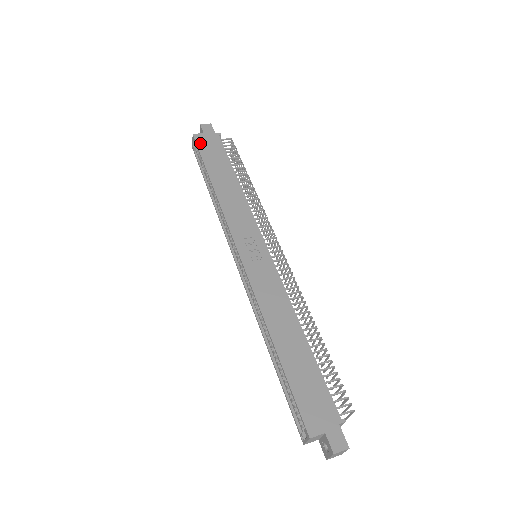
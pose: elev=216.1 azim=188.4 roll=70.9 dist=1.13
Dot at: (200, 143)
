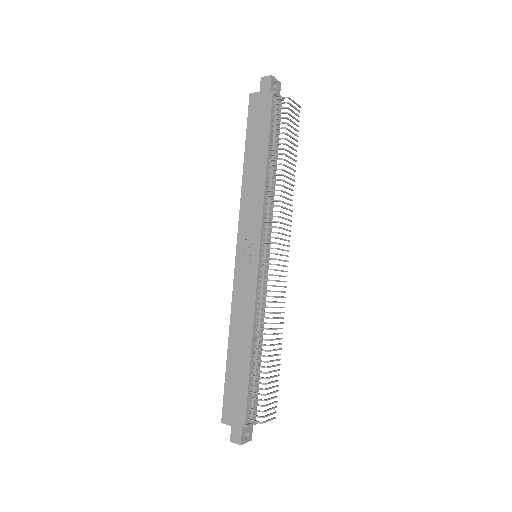
Dot at: (251, 108)
